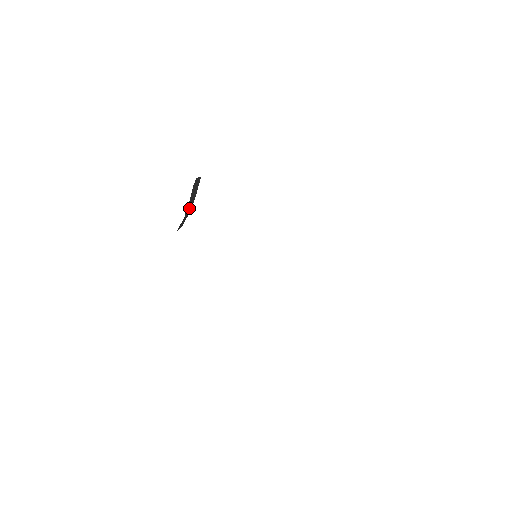
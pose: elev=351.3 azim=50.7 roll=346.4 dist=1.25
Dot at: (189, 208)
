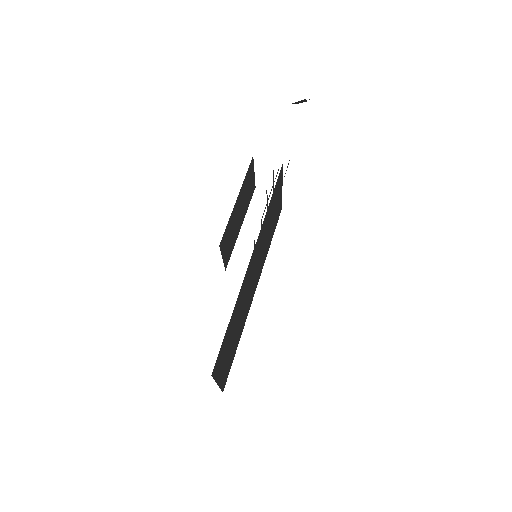
Dot at: occluded
